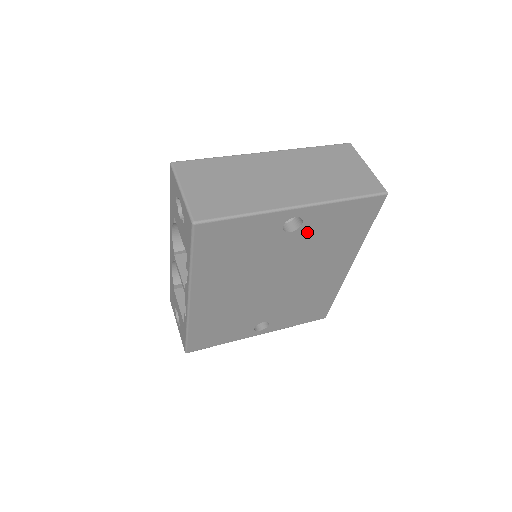
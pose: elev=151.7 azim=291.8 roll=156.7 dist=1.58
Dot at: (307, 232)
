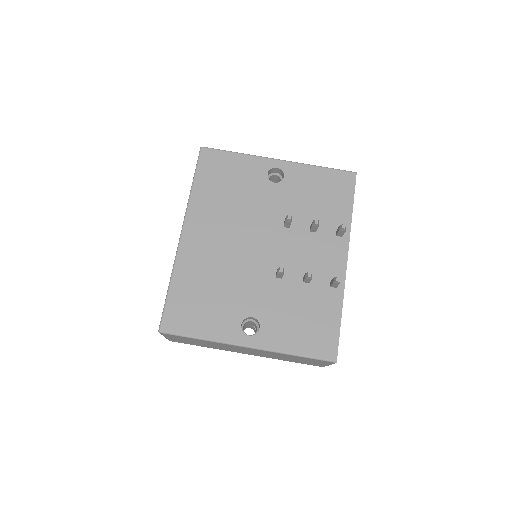
Dot at: occluded
